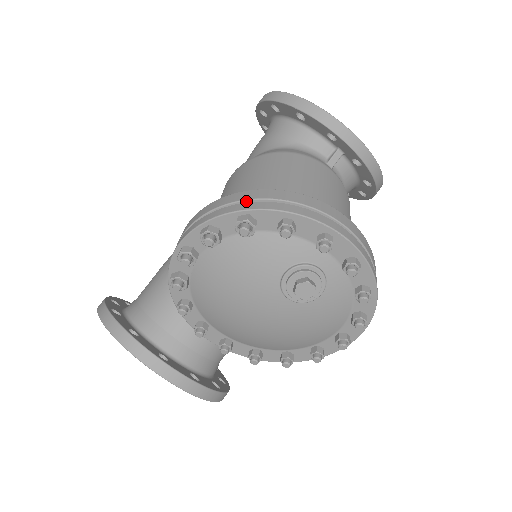
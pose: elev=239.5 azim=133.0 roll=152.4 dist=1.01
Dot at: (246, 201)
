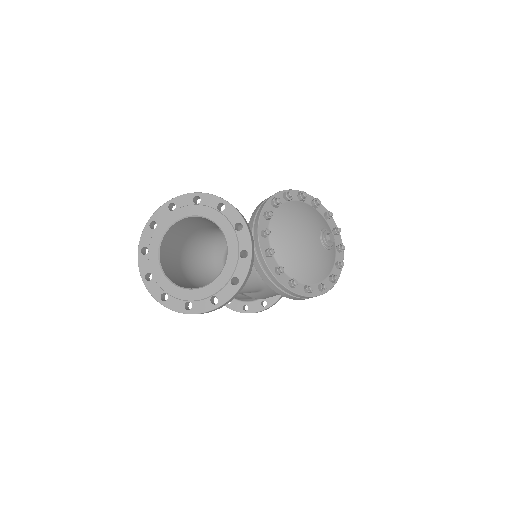
Dot at: occluded
